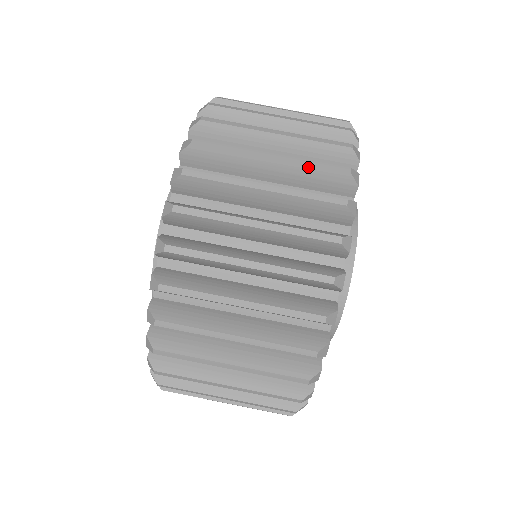
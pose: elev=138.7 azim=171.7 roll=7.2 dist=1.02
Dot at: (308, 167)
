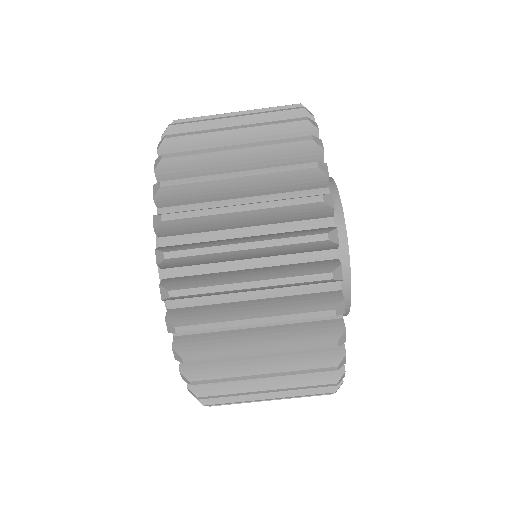
Dot at: (289, 284)
